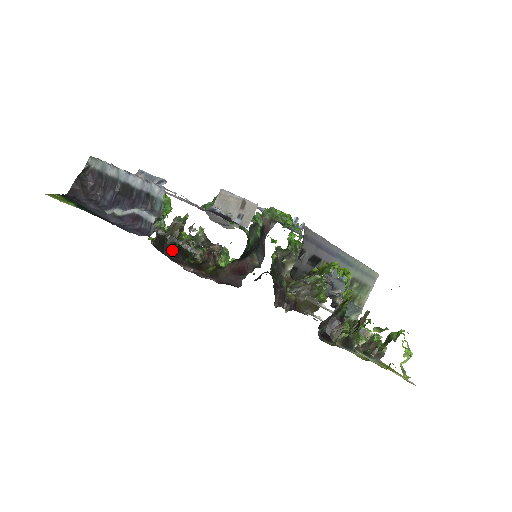
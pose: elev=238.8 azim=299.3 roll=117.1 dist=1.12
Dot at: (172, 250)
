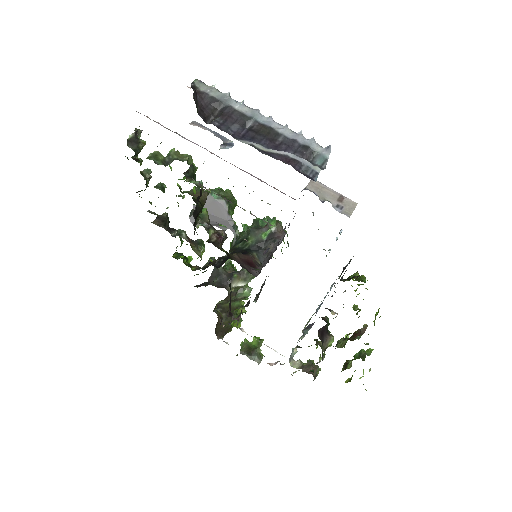
Dot at: (196, 216)
